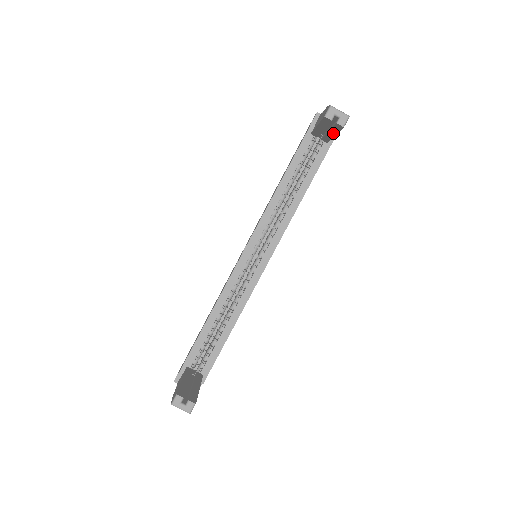
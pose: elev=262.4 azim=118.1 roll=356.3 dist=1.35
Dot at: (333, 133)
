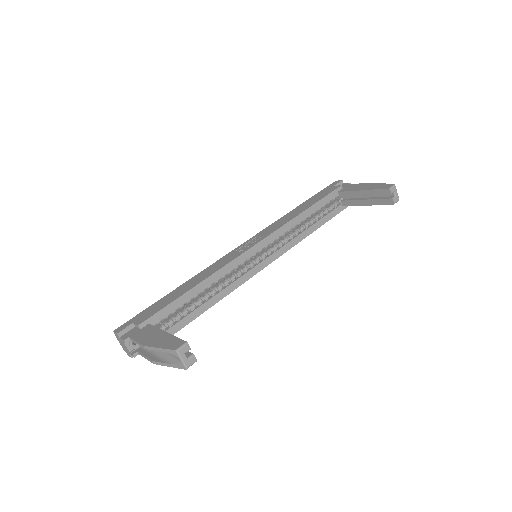
Dot at: (370, 203)
